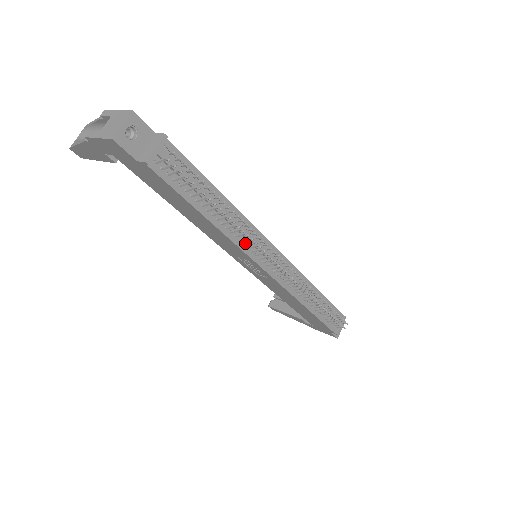
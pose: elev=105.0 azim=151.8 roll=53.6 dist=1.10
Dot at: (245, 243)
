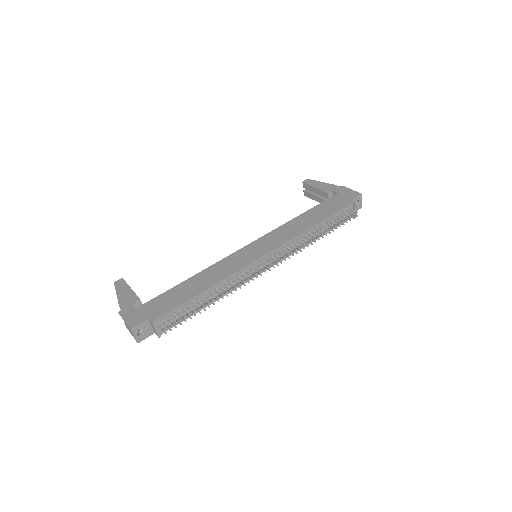
Dot at: (240, 283)
